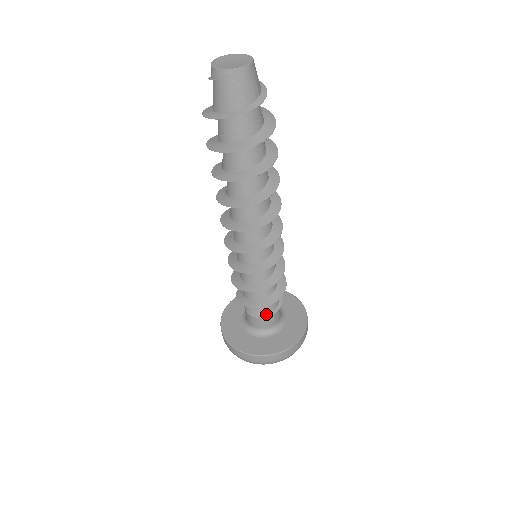
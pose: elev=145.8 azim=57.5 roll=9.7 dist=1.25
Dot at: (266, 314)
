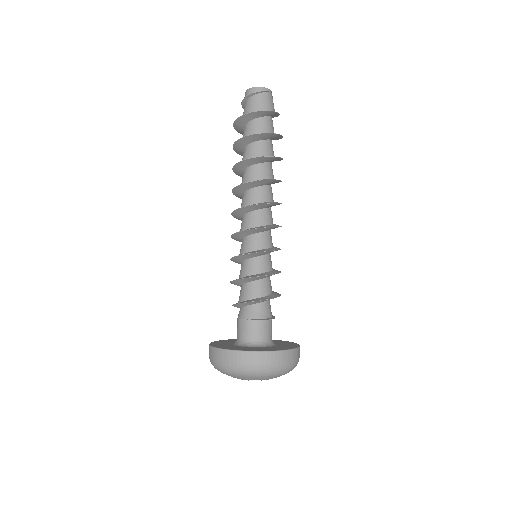
Dot at: (268, 318)
